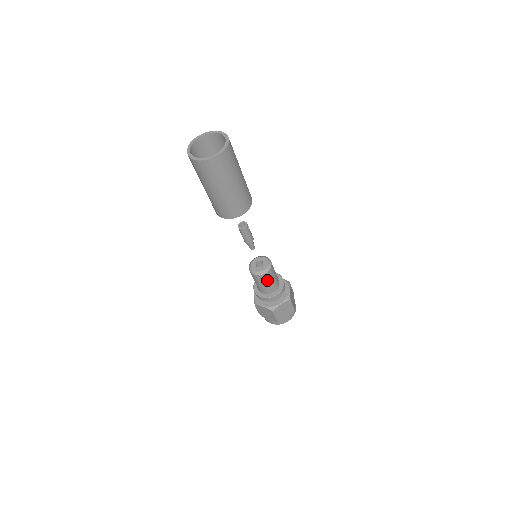
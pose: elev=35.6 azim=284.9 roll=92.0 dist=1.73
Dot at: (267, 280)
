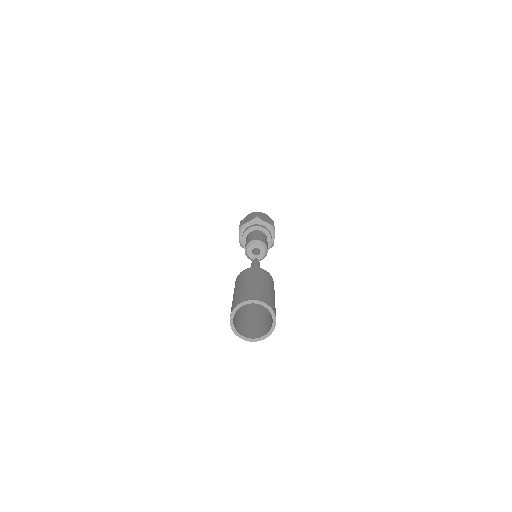
Dot at: occluded
